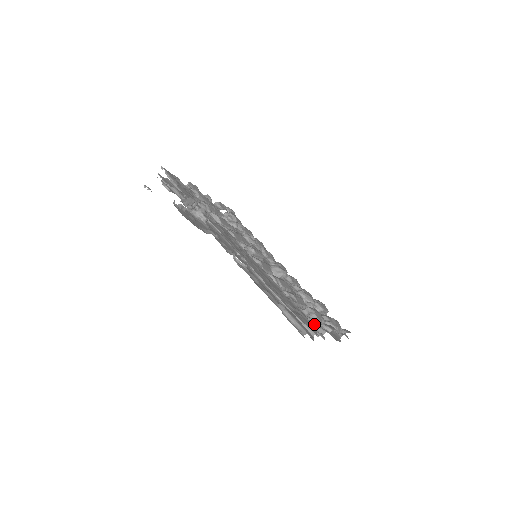
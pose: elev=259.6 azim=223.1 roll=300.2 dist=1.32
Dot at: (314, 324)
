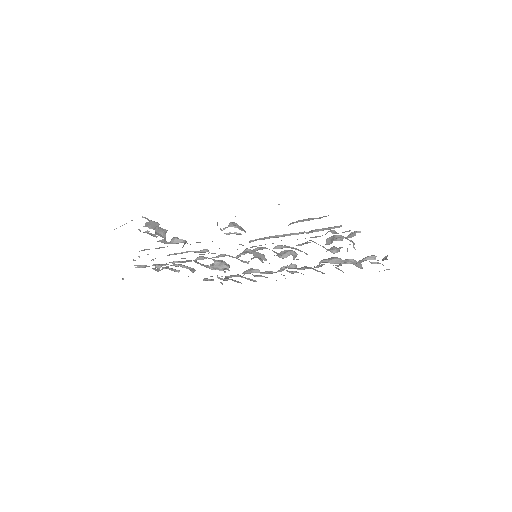
Dot at: occluded
